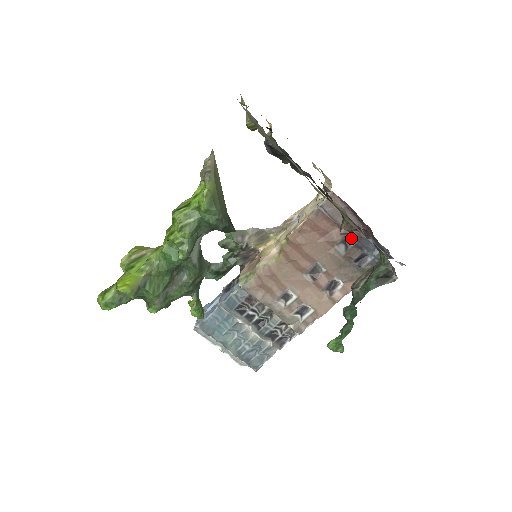
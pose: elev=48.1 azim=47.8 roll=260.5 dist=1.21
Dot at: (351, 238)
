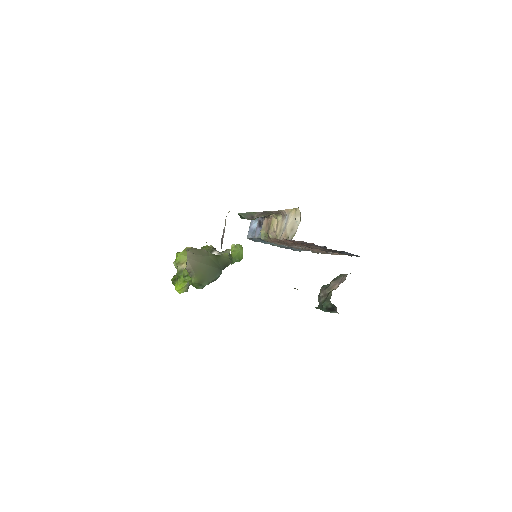
Dot at: occluded
